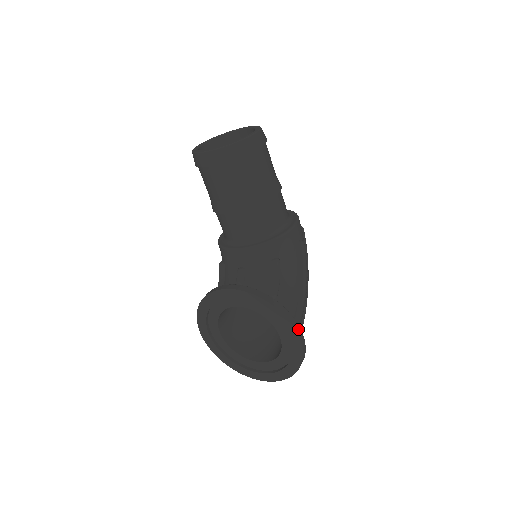
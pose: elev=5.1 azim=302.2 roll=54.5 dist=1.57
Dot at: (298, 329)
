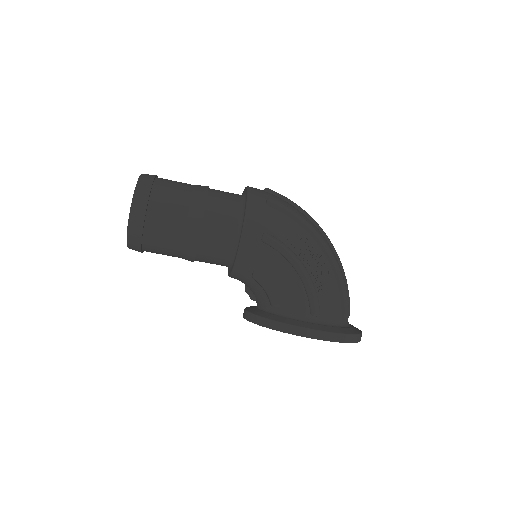
Dot at: (307, 333)
